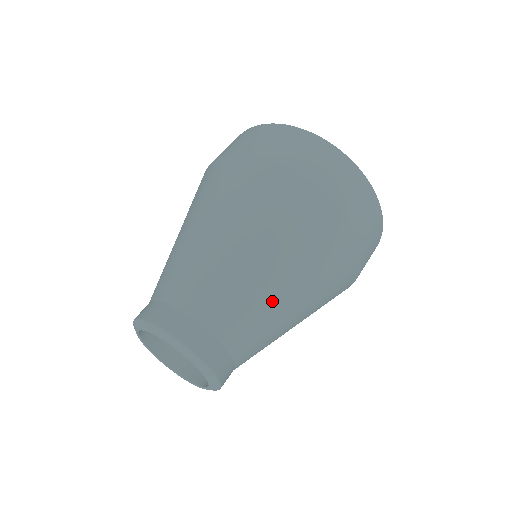
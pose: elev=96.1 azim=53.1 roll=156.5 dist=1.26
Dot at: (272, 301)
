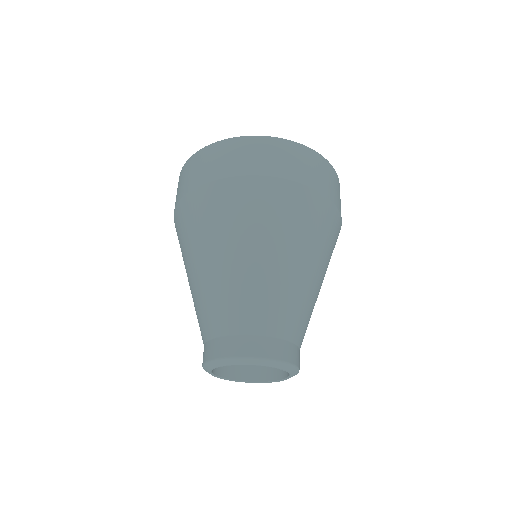
Dot at: (299, 284)
